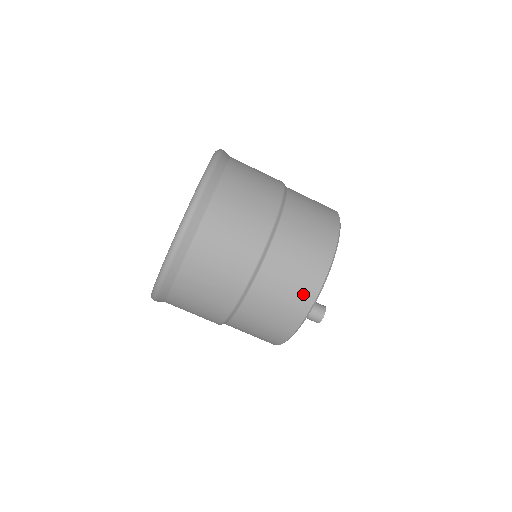
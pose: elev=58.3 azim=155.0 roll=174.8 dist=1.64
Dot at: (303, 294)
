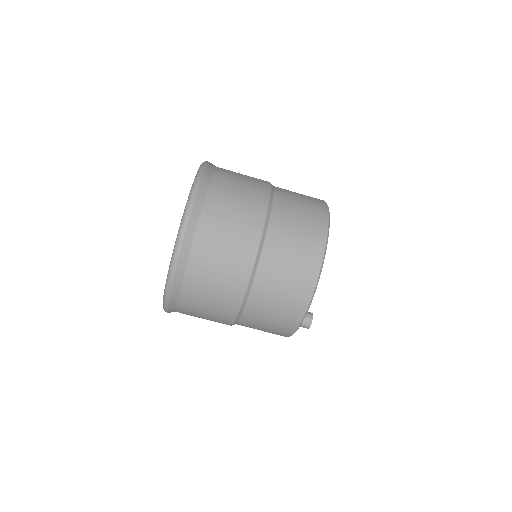
Dot at: (281, 331)
